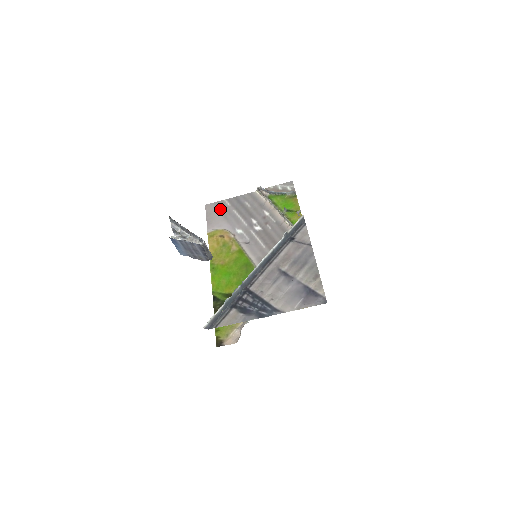
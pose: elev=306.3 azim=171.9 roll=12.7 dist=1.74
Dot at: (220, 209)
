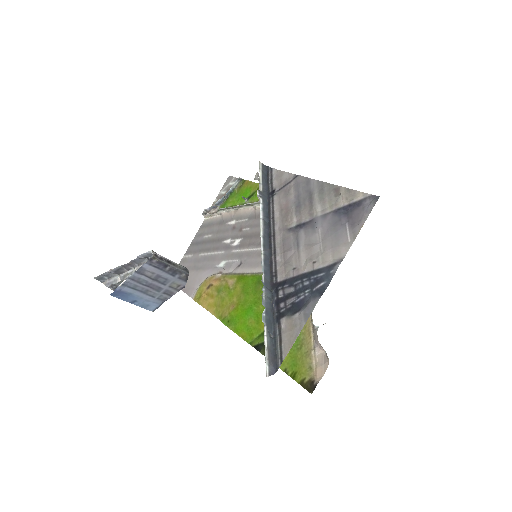
Dot at: occluded
